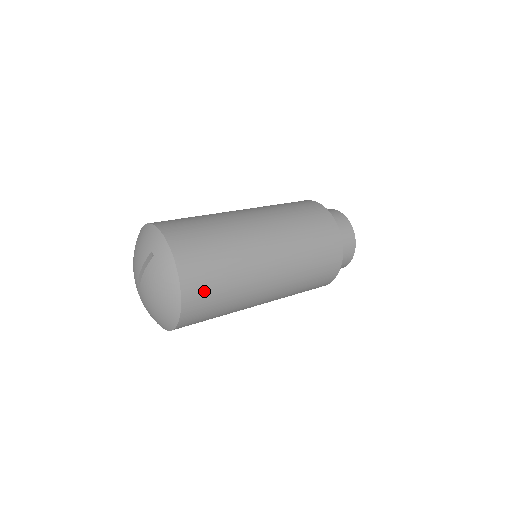
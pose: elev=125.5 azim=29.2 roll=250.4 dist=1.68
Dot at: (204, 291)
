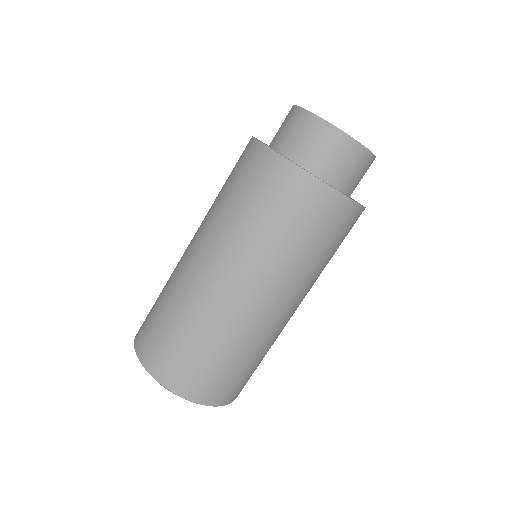
Dot at: (232, 385)
